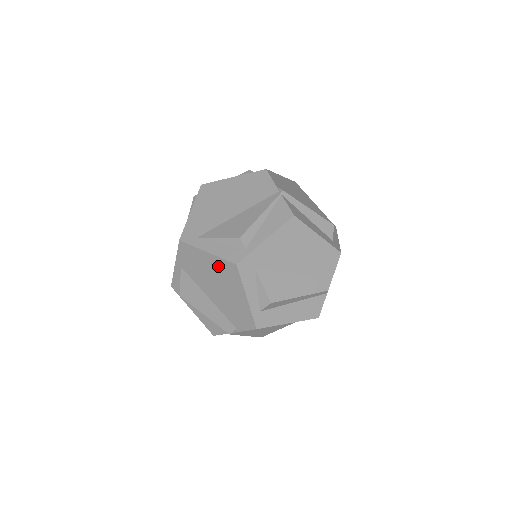
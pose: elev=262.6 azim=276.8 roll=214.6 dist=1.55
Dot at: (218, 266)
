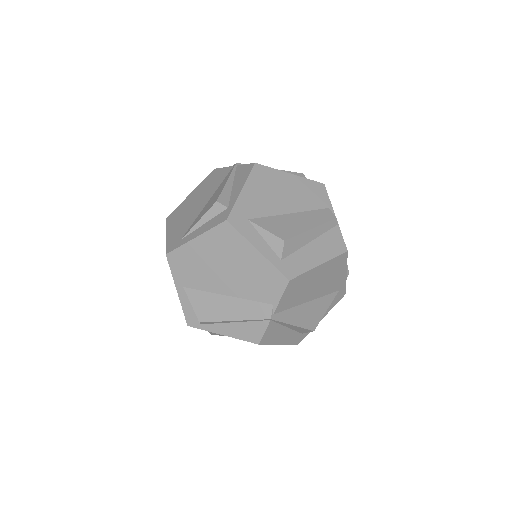
Dot at: (213, 243)
